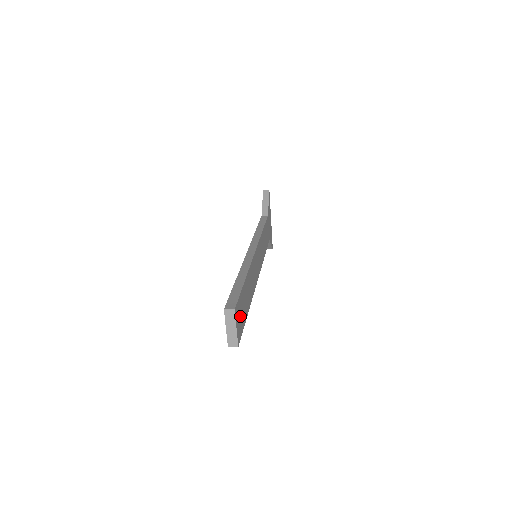
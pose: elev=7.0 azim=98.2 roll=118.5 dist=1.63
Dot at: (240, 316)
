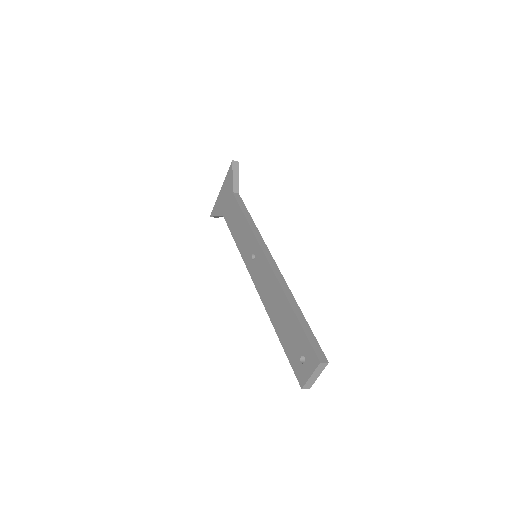
Dot at: occluded
